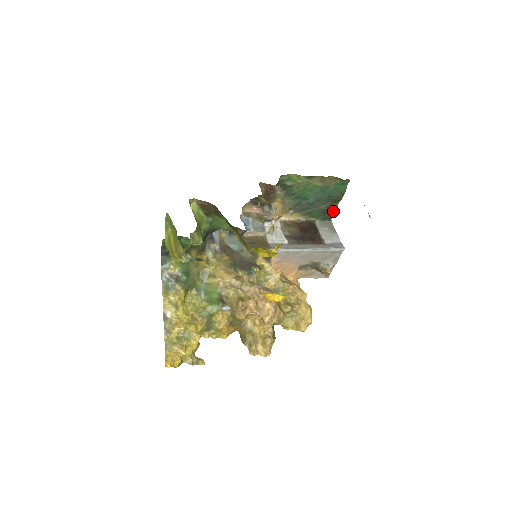
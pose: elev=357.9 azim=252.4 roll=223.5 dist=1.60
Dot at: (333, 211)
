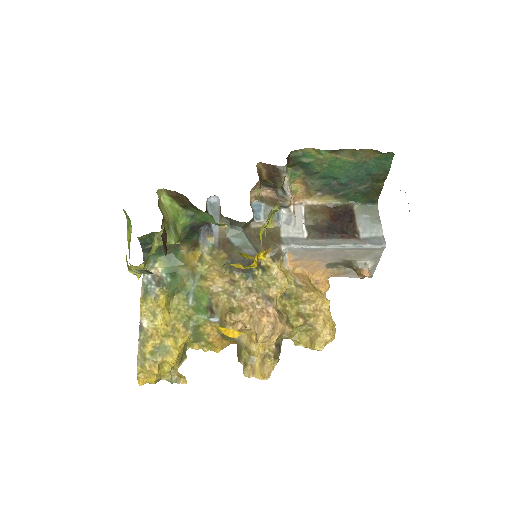
Dot at: (378, 192)
